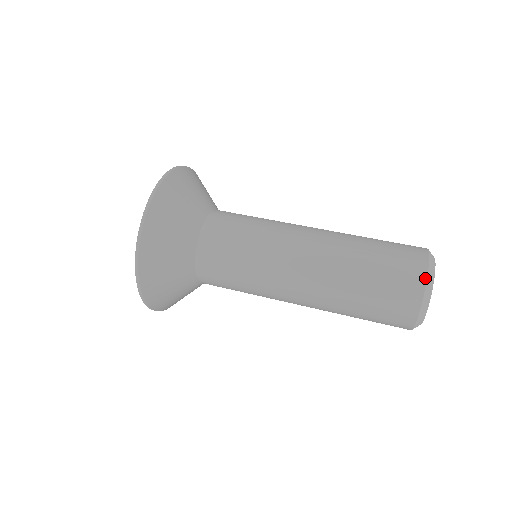
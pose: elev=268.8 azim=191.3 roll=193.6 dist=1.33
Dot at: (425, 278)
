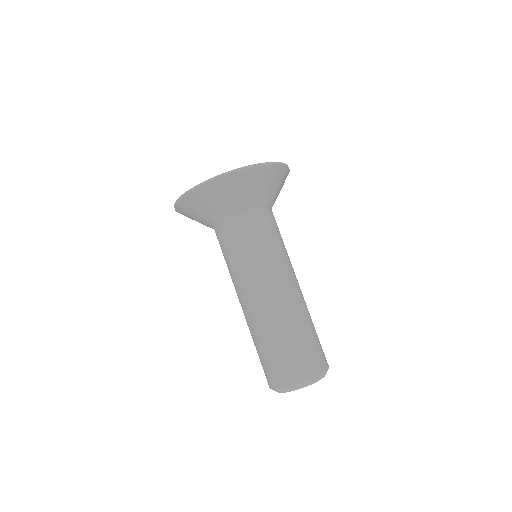
Dot at: (315, 376)
